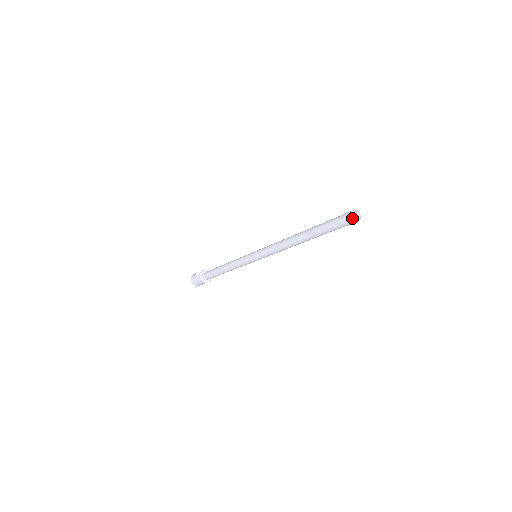
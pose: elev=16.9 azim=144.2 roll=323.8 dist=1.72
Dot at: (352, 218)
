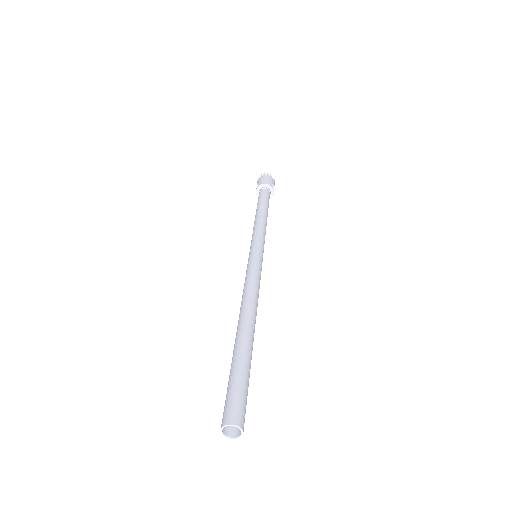
Dot at: (229, 434)
